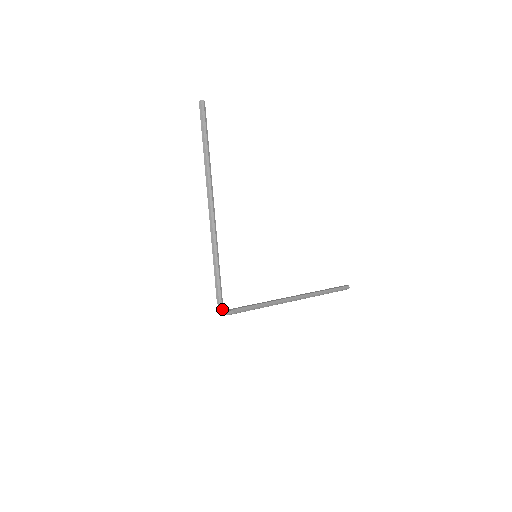
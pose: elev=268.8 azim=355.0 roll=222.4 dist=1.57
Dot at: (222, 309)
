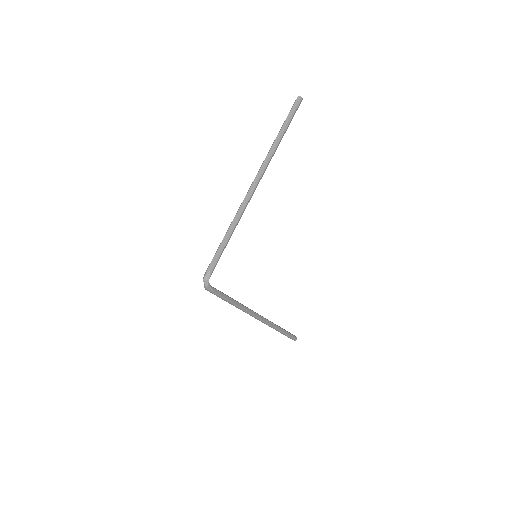
Dot at: (207, 280)
